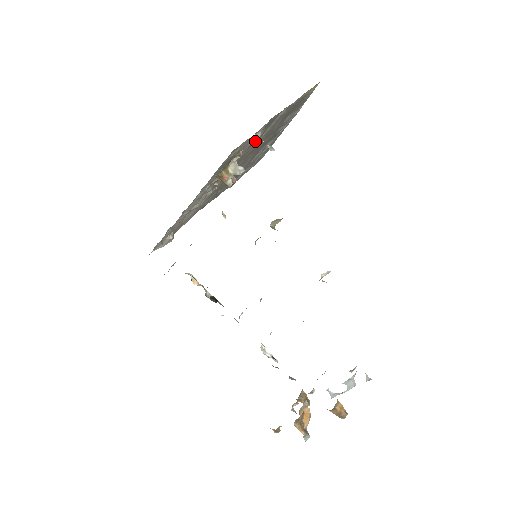
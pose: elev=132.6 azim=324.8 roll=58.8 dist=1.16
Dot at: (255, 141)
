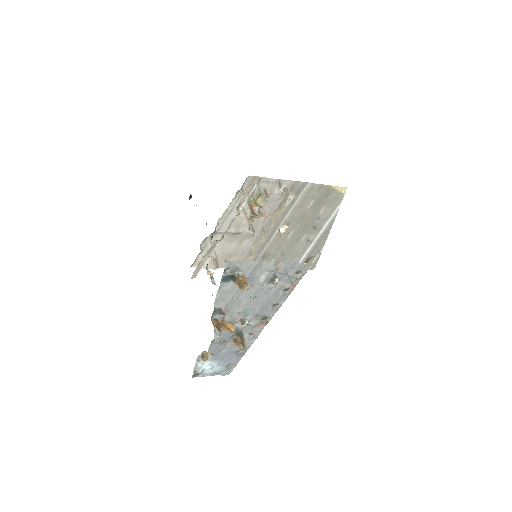
Dot at: (281, 192)
